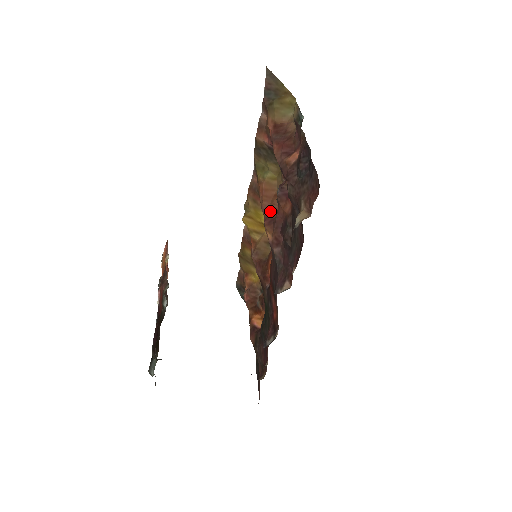
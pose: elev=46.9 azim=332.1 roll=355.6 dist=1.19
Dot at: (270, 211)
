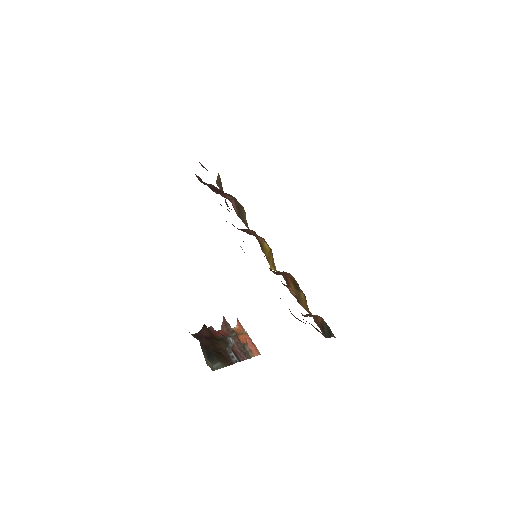
Dot at: occluded
